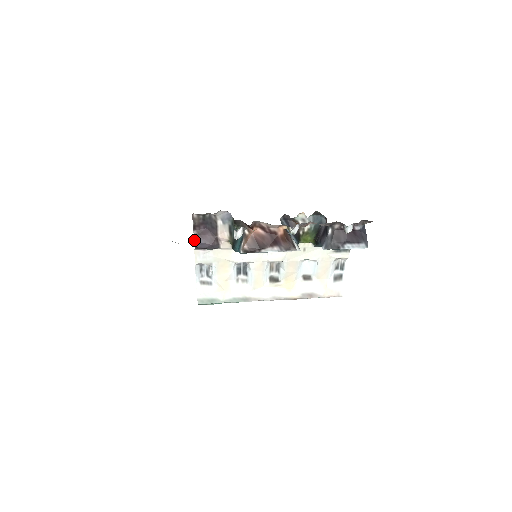
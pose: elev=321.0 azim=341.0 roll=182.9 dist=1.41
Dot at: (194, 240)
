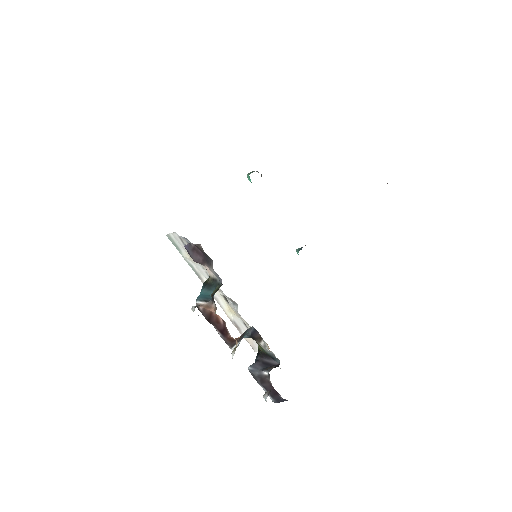
Dot at: (187, 244)
